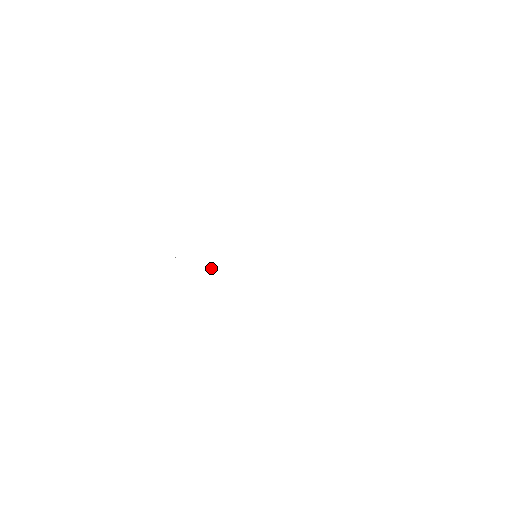
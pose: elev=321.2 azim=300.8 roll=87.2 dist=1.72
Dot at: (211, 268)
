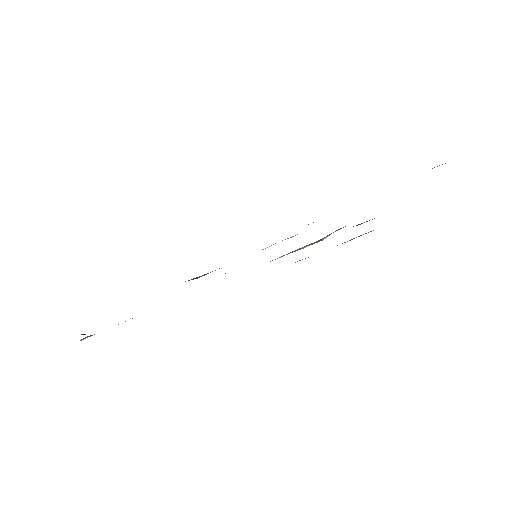
Dot at: occluded
